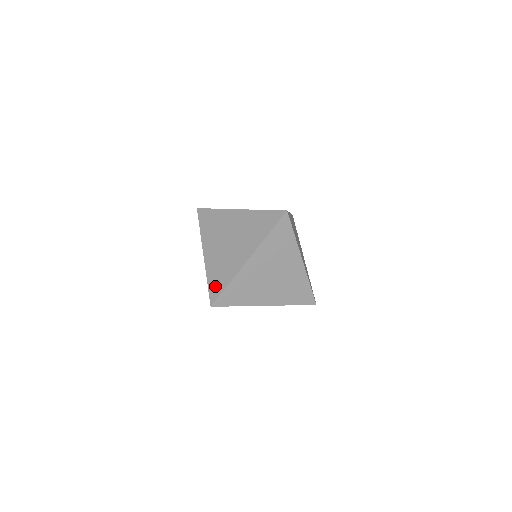
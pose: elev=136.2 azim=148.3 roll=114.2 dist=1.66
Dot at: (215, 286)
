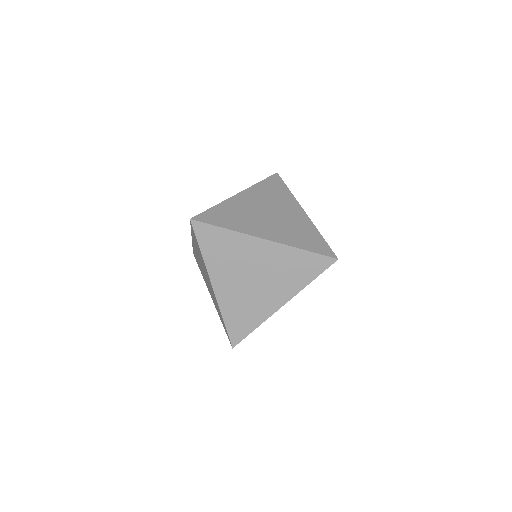
Dot at: (237, 328)
